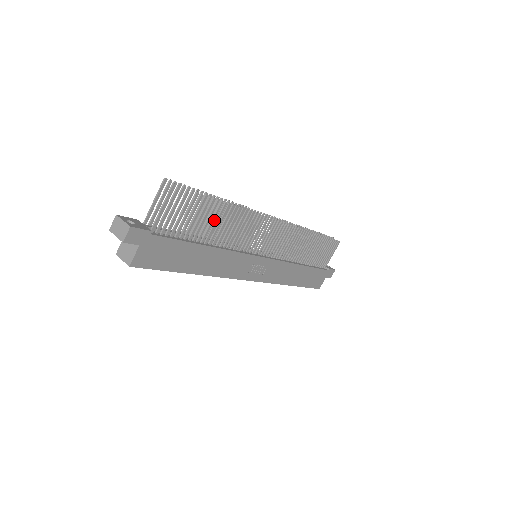
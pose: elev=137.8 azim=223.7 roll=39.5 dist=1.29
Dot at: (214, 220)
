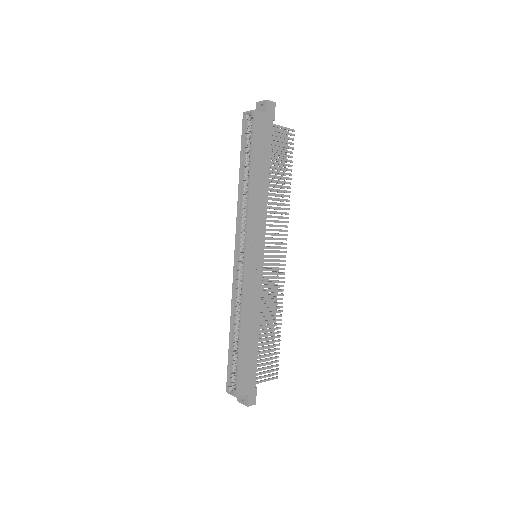
Dot at: occluded
